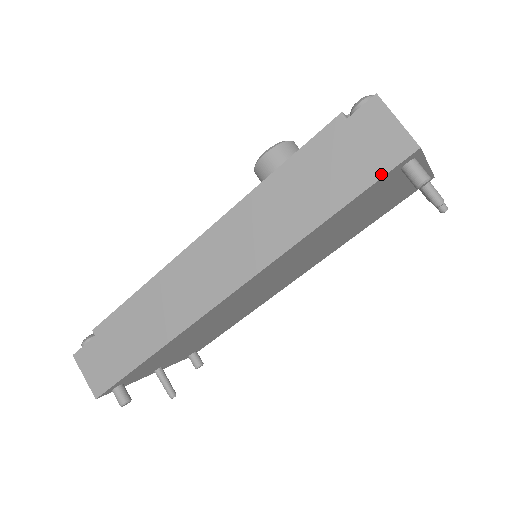
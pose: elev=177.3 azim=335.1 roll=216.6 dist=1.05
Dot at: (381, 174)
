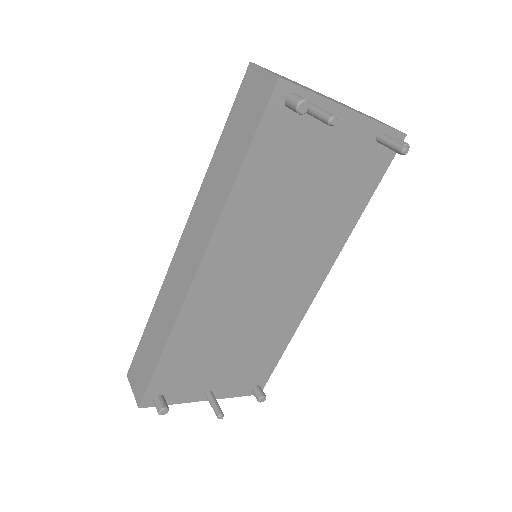
Dot at: (262, 113)
